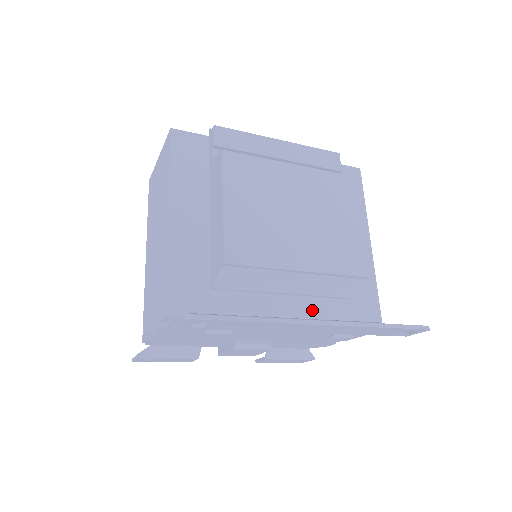
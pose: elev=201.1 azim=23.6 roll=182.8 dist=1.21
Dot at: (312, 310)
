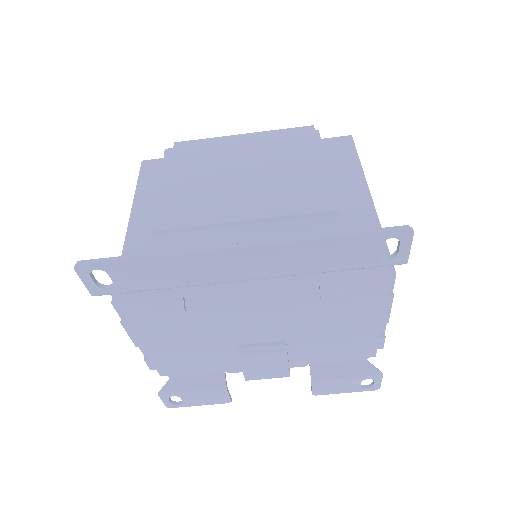
Dot at: occluded
